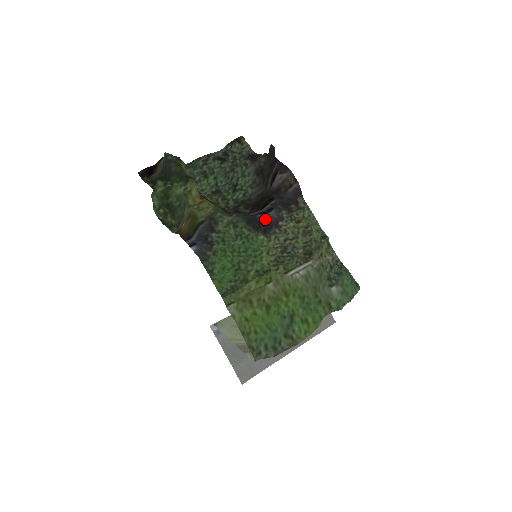
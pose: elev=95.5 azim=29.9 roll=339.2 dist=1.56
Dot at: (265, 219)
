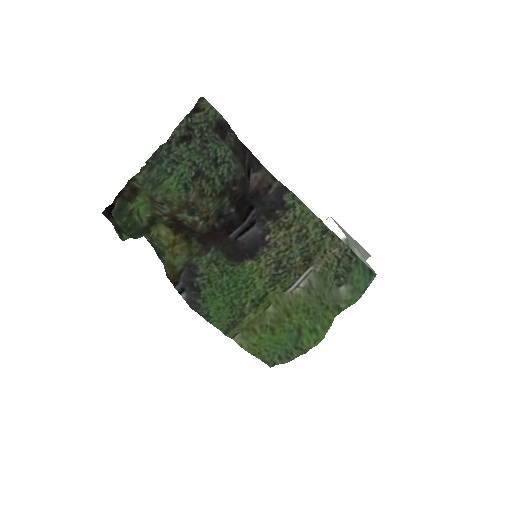
Dot at: (248, 241)
